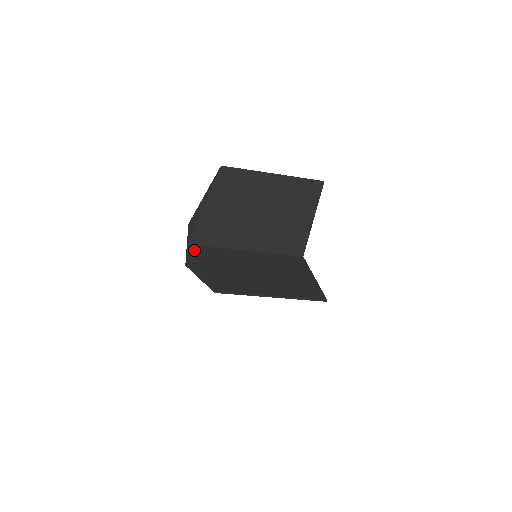
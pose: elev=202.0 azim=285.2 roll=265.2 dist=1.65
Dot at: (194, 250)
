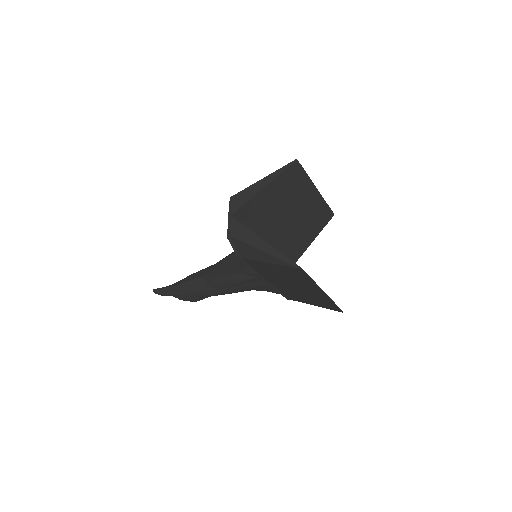
Dot at: (242, 224)
